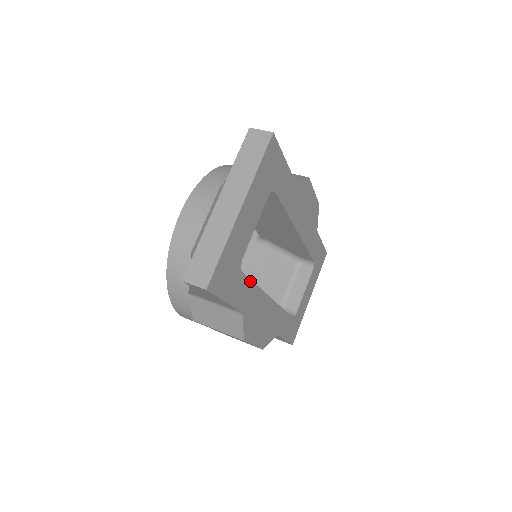
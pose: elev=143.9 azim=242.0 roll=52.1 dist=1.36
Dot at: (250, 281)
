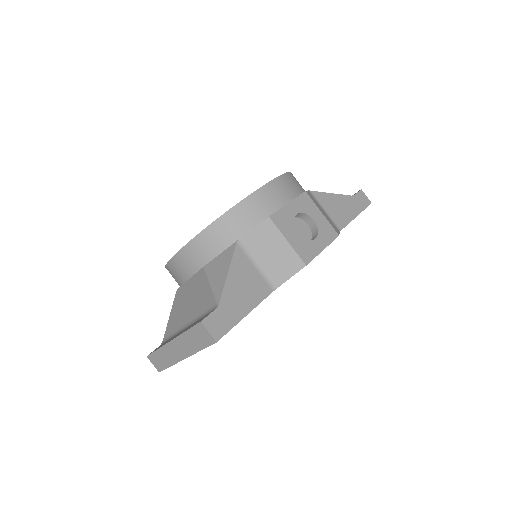
Dot at: occluded
